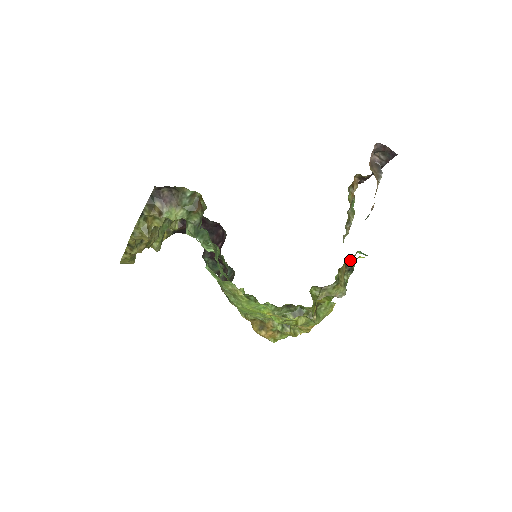
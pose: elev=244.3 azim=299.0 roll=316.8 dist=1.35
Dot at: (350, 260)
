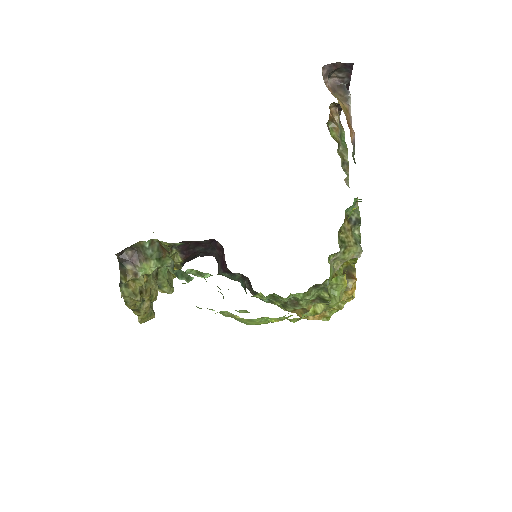
Dot at: (352, 212)
